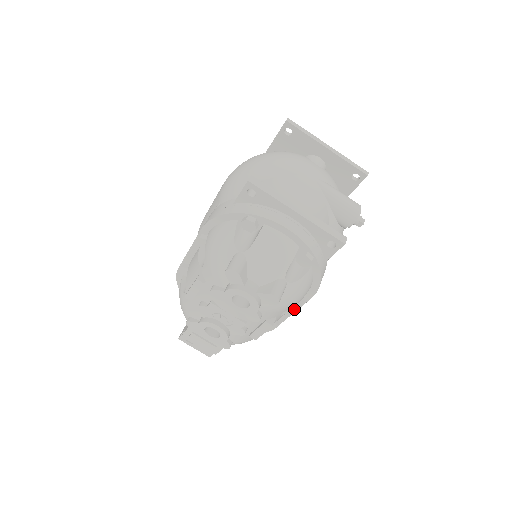
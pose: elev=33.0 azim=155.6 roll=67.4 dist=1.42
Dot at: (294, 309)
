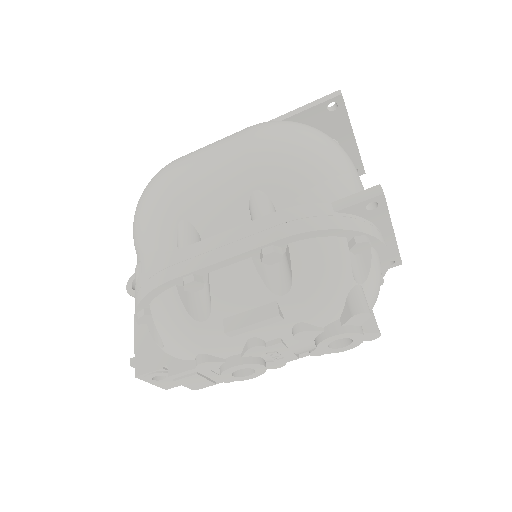
Dot at: occluded
